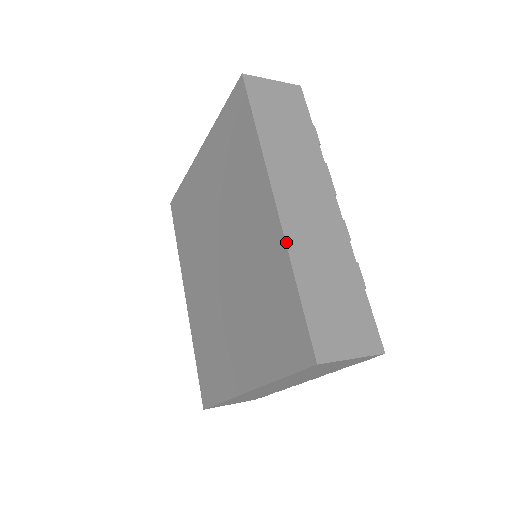
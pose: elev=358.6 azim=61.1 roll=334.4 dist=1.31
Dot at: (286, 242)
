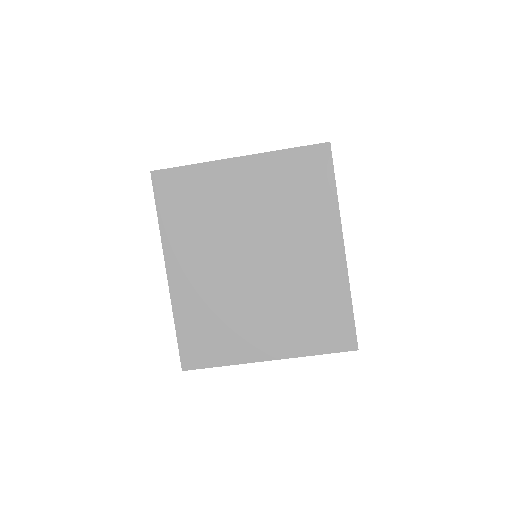
Dot at: occluded
